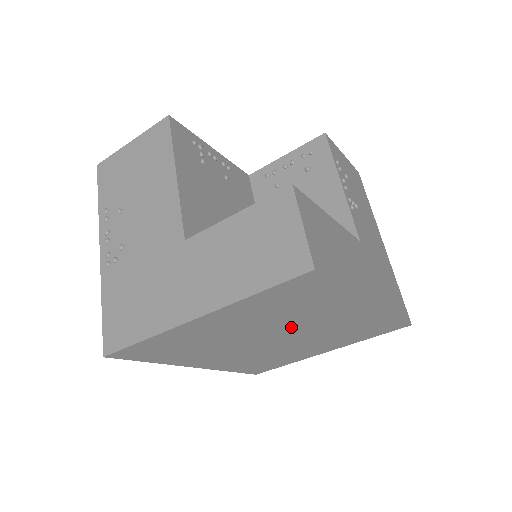
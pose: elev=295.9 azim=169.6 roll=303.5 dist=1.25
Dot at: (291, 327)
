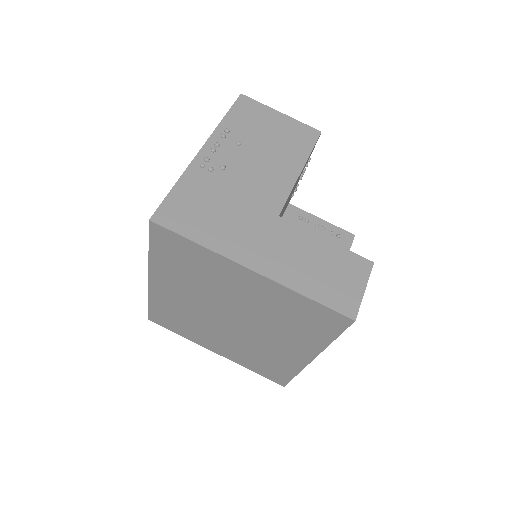
Dot at: (256, 324)
